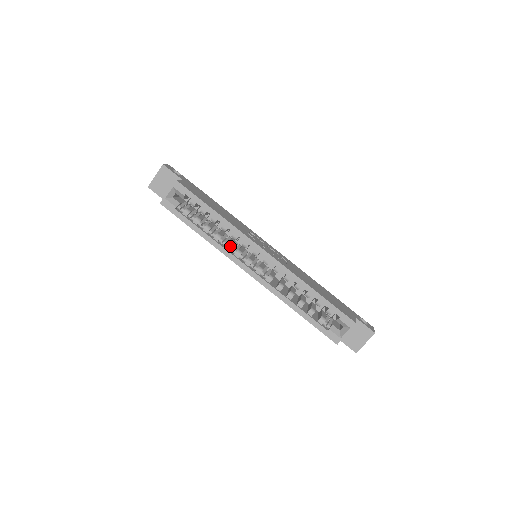
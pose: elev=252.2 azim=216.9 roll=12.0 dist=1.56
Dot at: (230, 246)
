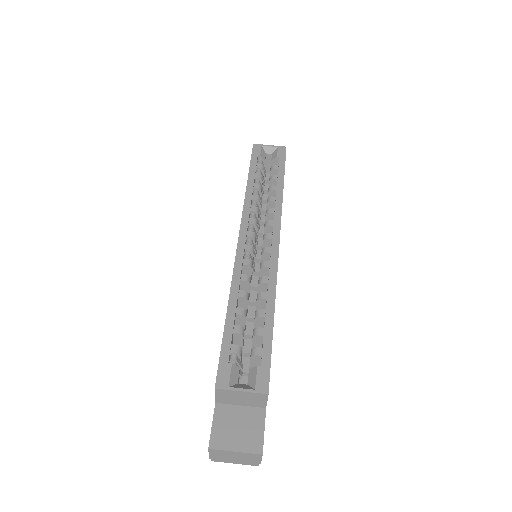
Dot at: (256, 211)
